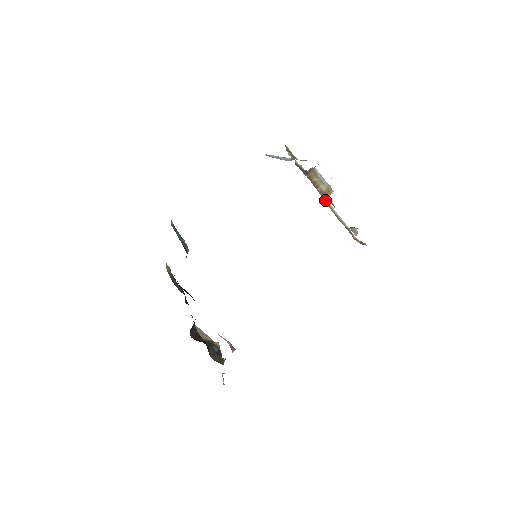
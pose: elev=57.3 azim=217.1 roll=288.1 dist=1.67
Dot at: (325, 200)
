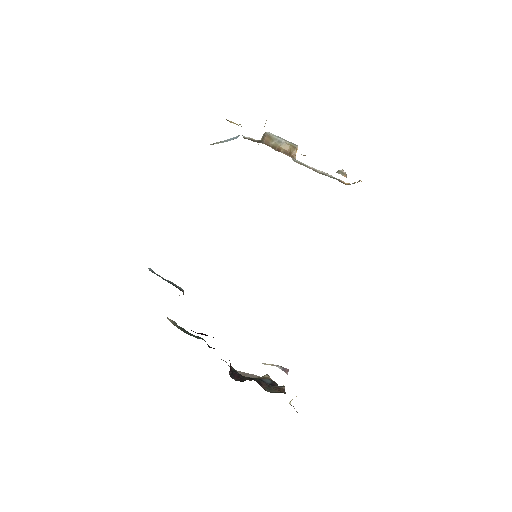
Dot at: occluded
